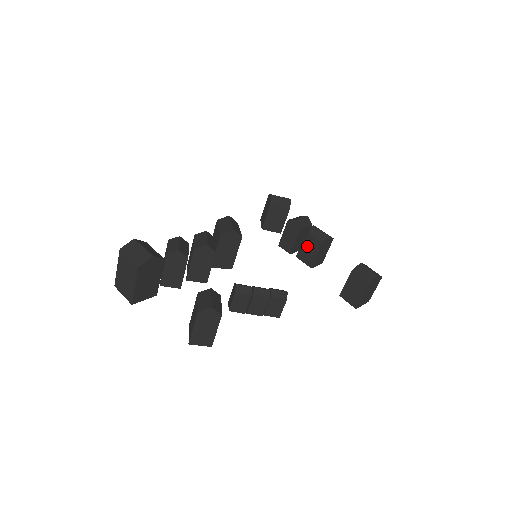
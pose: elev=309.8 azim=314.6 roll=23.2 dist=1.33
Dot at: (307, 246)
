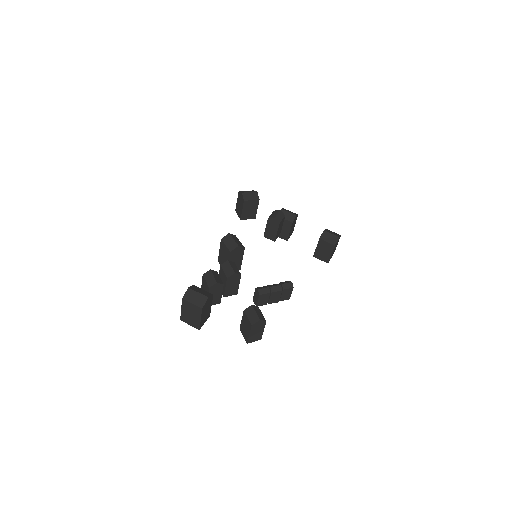
Dot at: occluded
